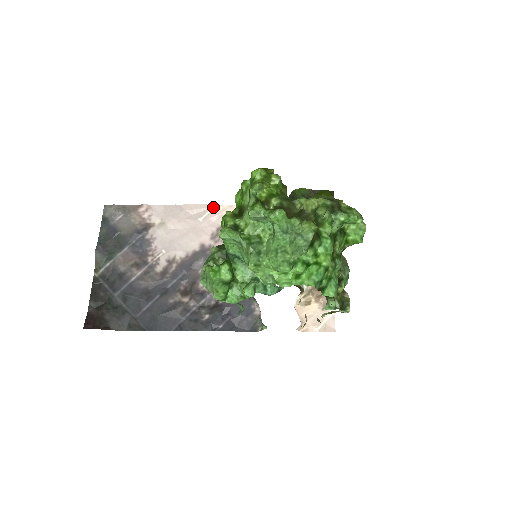
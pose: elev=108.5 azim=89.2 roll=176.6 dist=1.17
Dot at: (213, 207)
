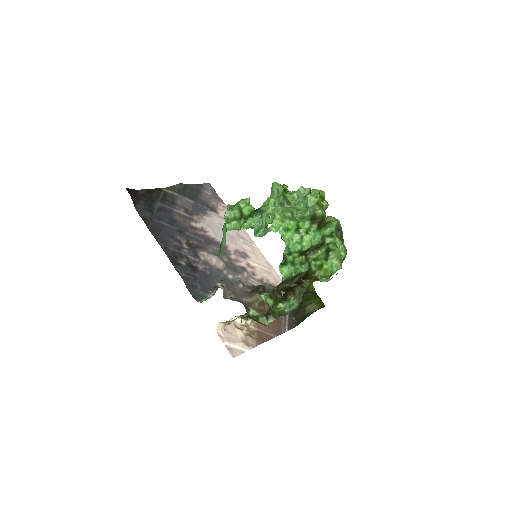
Dot at: (254, 245)
